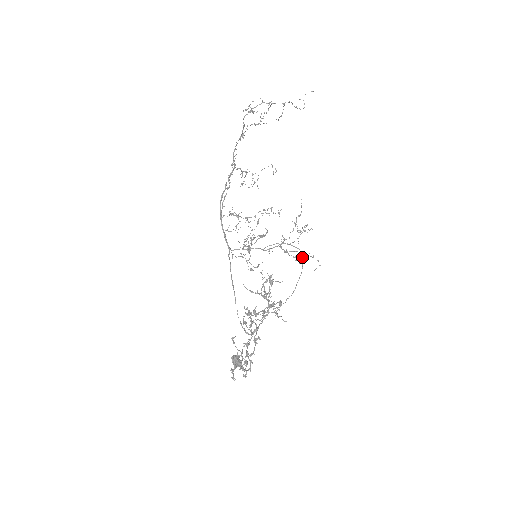
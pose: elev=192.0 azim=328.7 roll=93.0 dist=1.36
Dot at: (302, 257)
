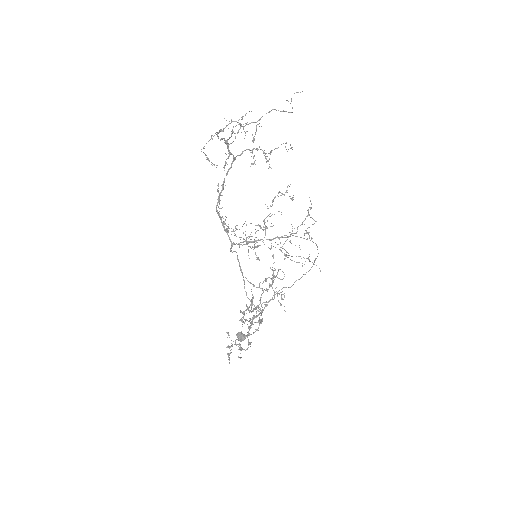
Dot at: (316, 245)
